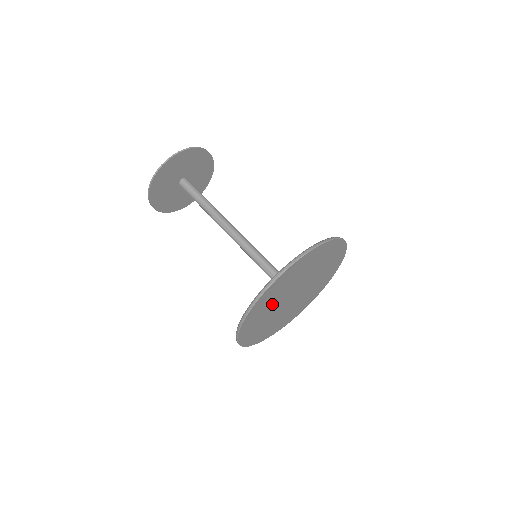
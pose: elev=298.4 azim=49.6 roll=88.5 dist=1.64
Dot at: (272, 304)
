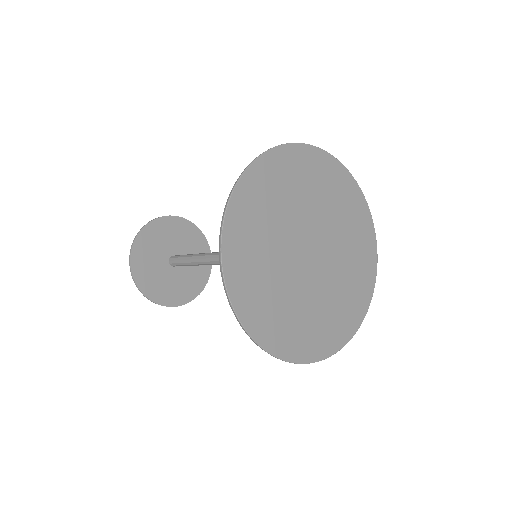
Dot at: (270, 244)
